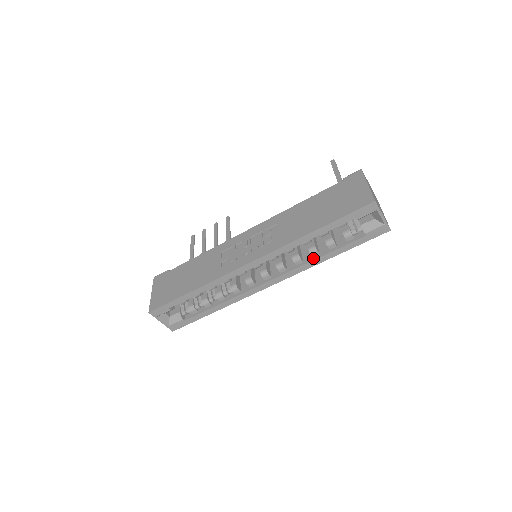
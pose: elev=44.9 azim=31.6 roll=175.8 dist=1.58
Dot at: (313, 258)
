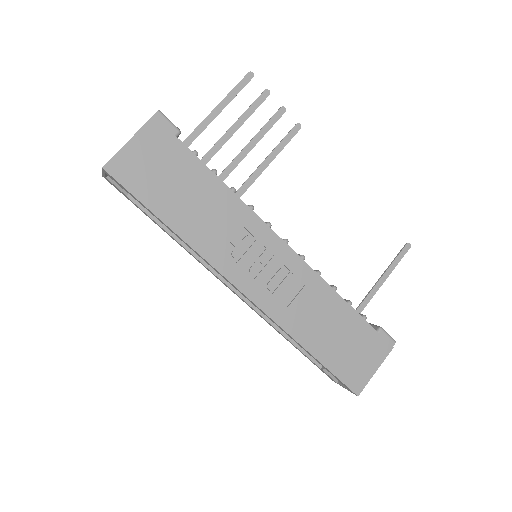
Dot at: occluded
